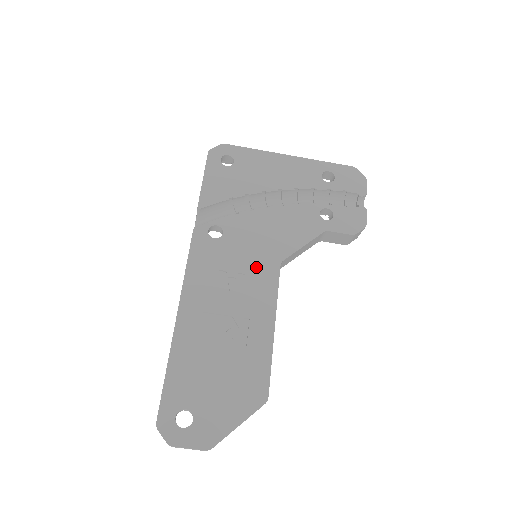
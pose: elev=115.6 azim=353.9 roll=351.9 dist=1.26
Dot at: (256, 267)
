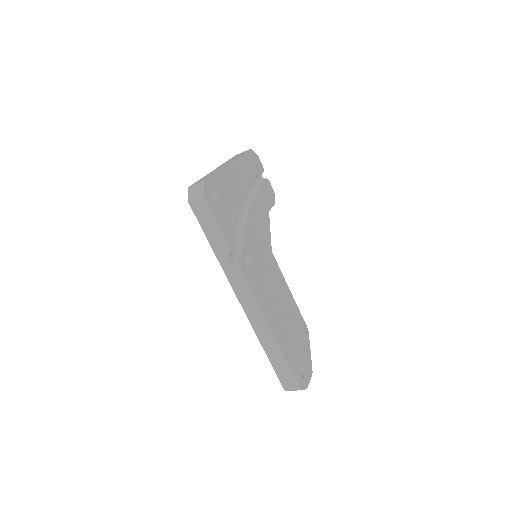
Dot at: (269, 265)
